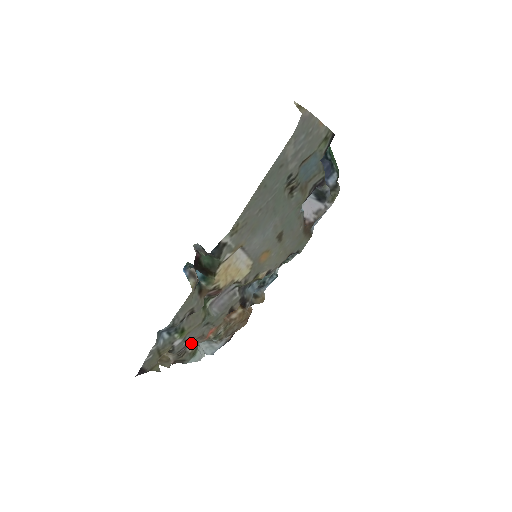
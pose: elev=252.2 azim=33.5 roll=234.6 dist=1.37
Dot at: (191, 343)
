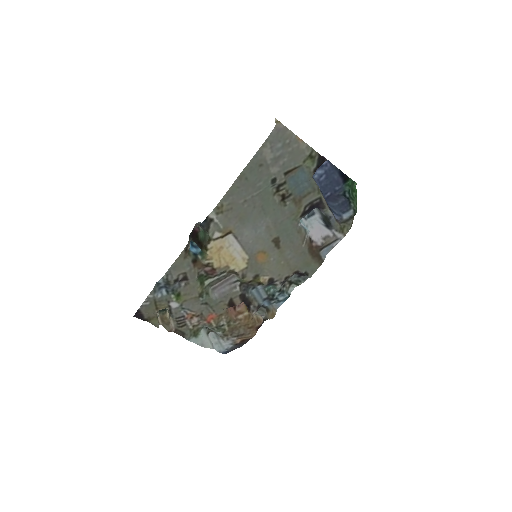
Dot at: (191, 317)
